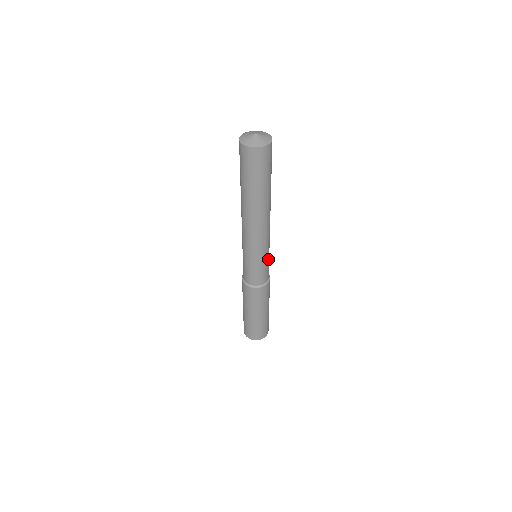
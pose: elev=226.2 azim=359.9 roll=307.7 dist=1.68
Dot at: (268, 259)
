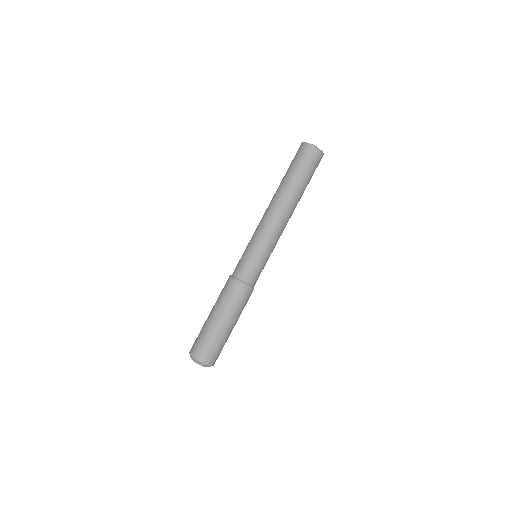
Dot at: (264, 260)
